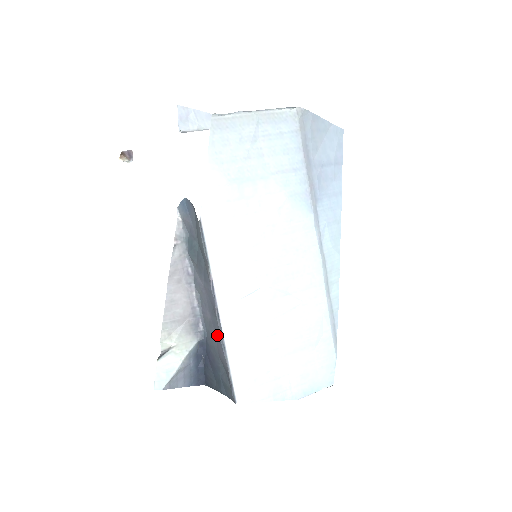
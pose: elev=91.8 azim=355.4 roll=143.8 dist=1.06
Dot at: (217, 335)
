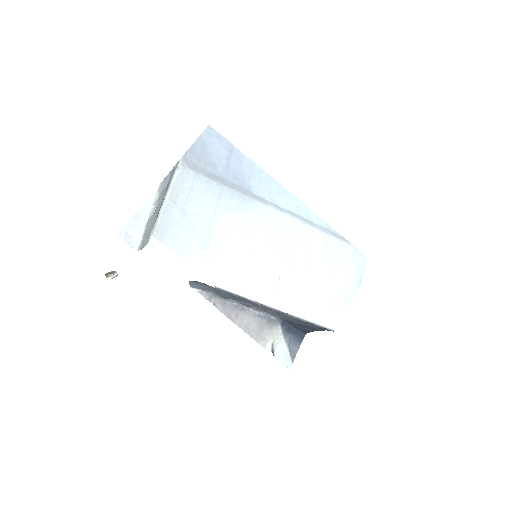
Dot at: occluded
